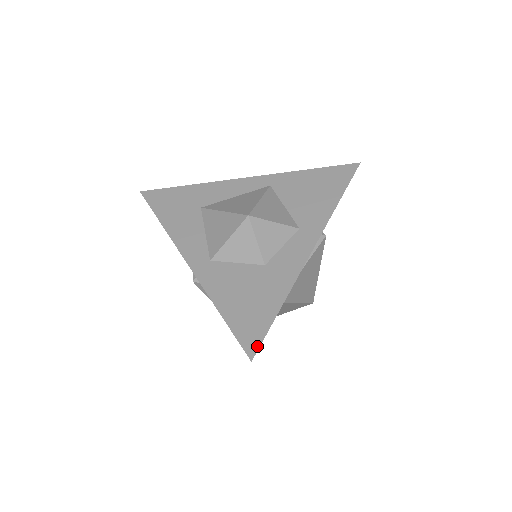
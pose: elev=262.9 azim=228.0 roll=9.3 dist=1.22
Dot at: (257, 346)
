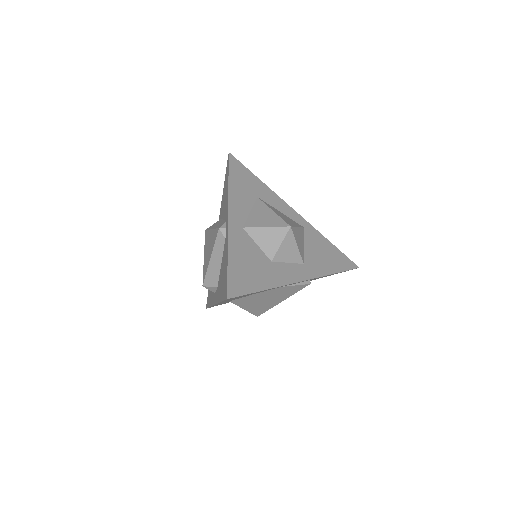
Dot at: (237, 295)
